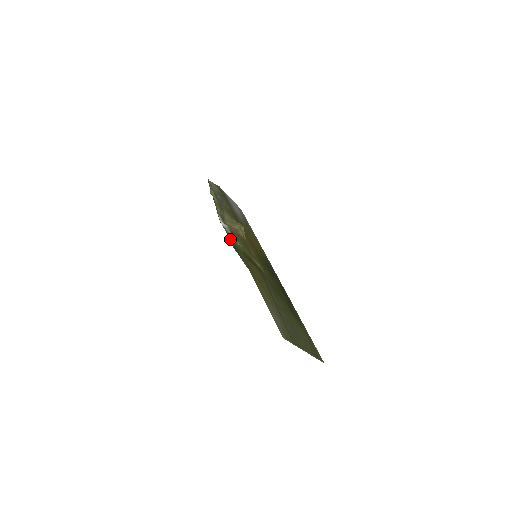
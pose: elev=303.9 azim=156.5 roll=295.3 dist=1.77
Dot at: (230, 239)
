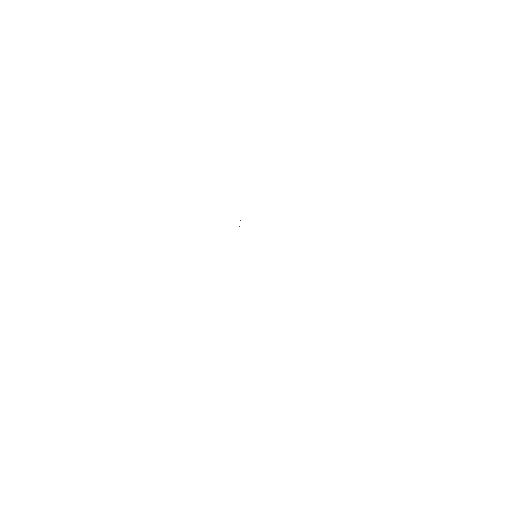
Dot at: occluded
